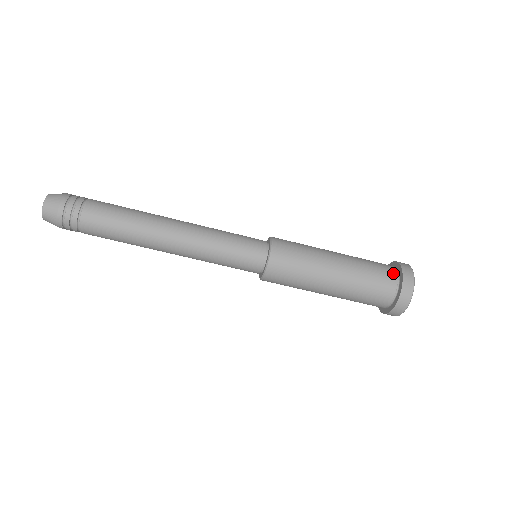
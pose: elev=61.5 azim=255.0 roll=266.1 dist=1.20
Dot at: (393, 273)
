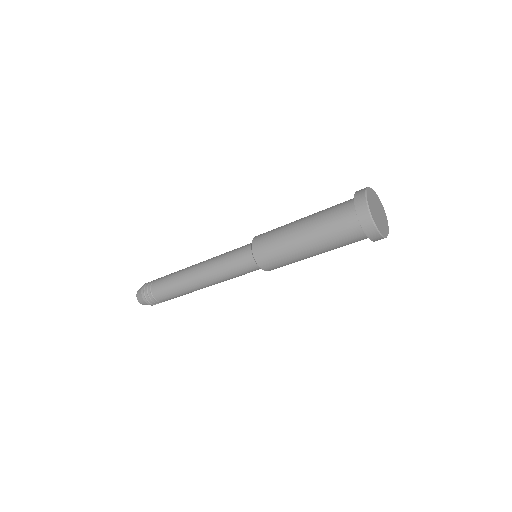
Dot at: (350, 203)
